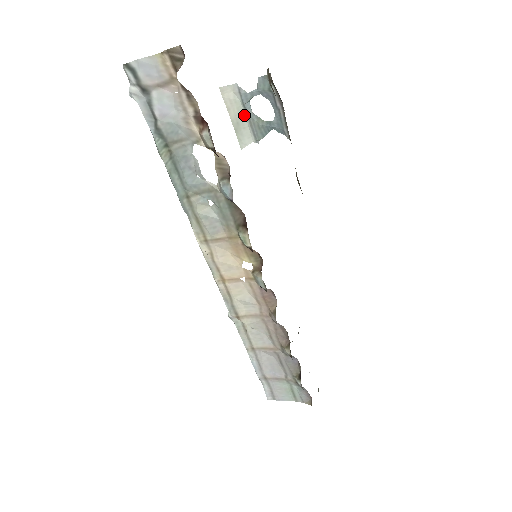
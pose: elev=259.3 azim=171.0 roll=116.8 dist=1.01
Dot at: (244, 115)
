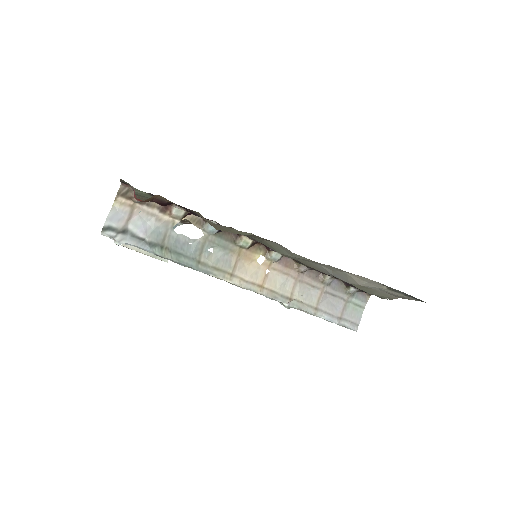
Dot at: occluded
